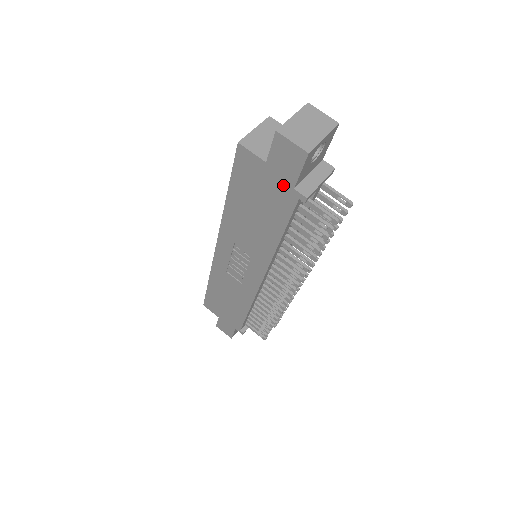
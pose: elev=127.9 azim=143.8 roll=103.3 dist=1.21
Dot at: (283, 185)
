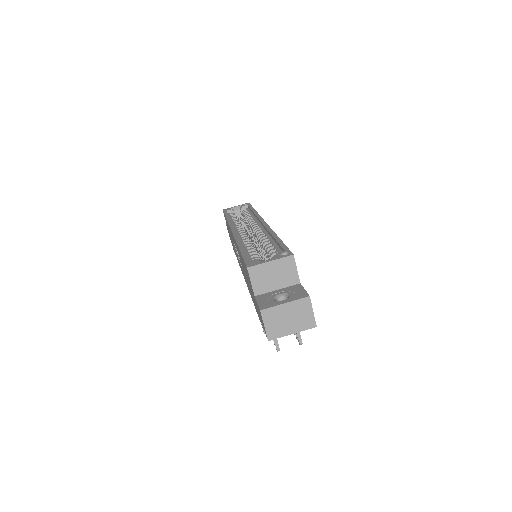
Dot at: occluded
